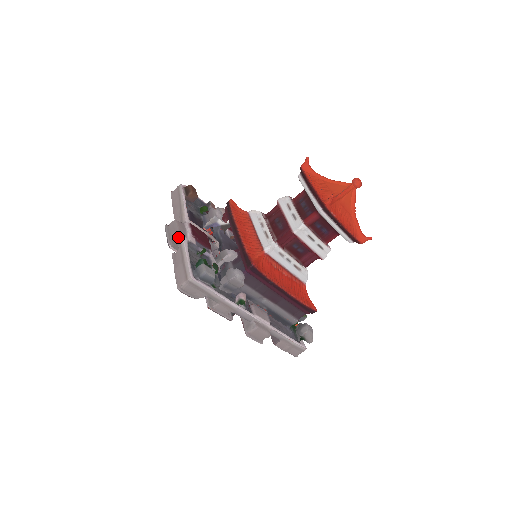
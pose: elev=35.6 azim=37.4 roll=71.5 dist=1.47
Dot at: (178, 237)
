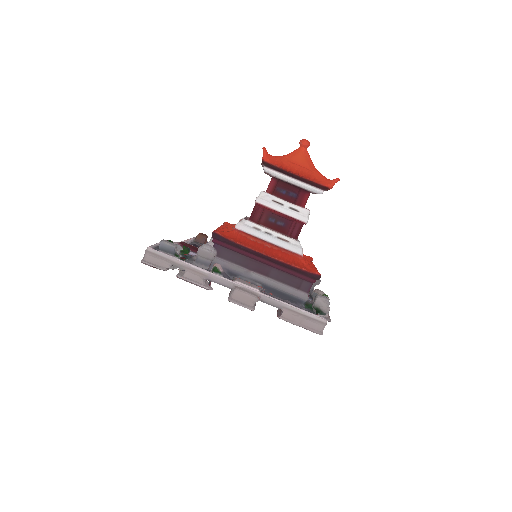
Dot at: occluded
